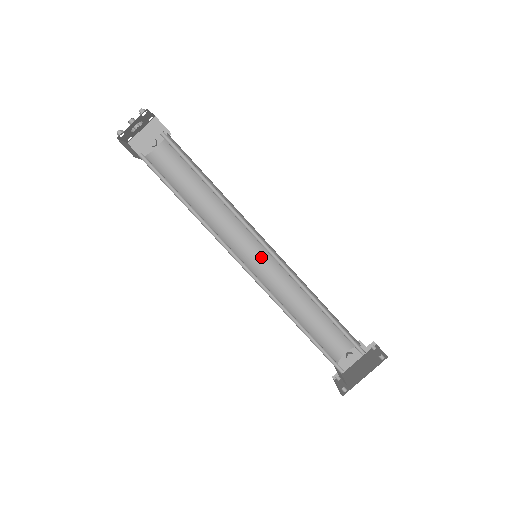
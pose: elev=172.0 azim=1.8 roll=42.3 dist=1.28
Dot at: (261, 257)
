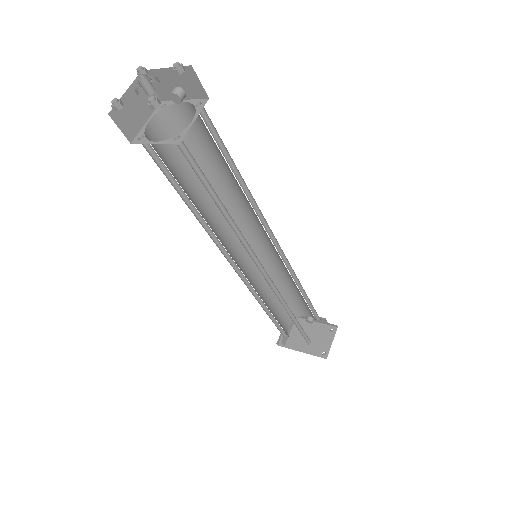
Dot at: (268, 244)
